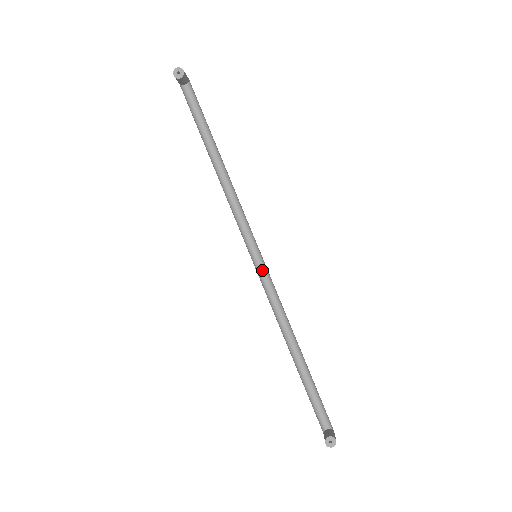
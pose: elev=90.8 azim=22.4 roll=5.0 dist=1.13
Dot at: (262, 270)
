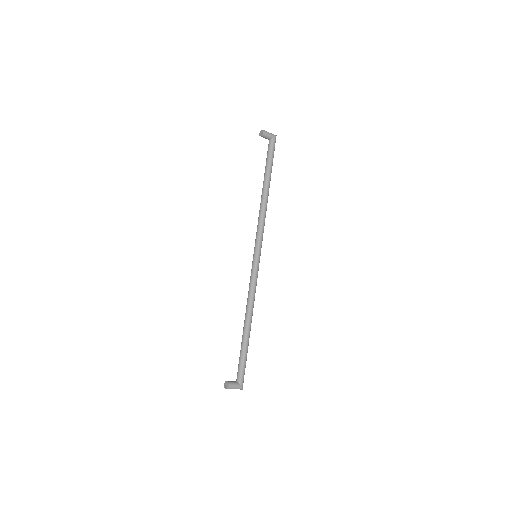
Dot at: (253, 265)
